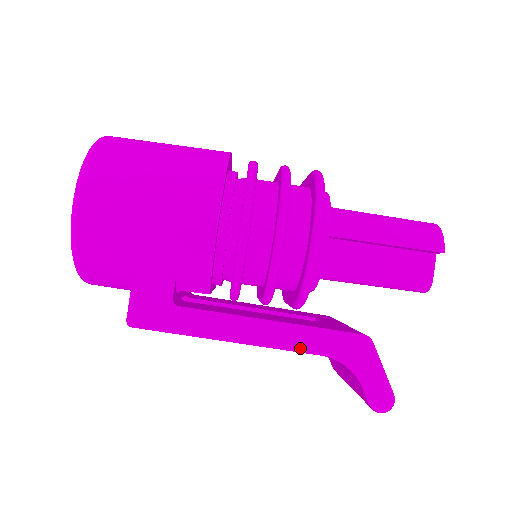
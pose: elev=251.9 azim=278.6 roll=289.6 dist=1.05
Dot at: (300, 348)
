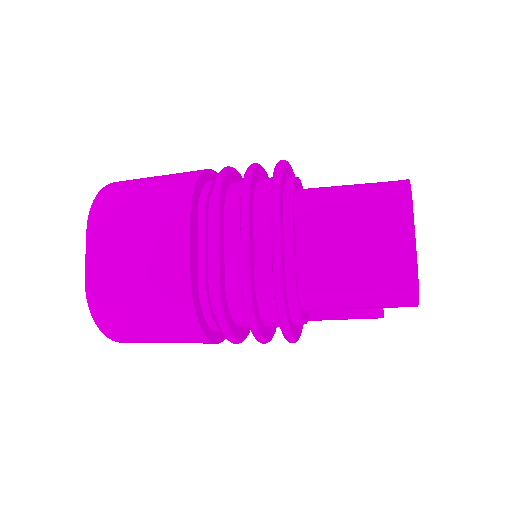
Dot at: occluded
